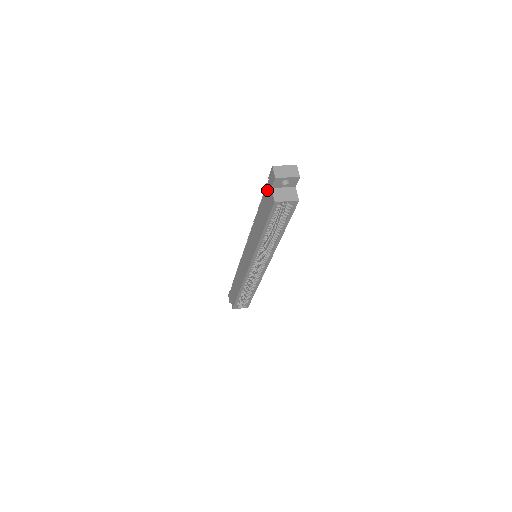
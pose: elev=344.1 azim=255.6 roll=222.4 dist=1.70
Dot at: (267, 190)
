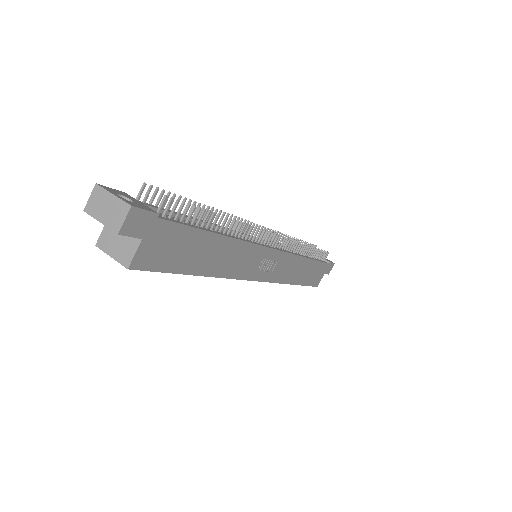
Dot at: occluded
